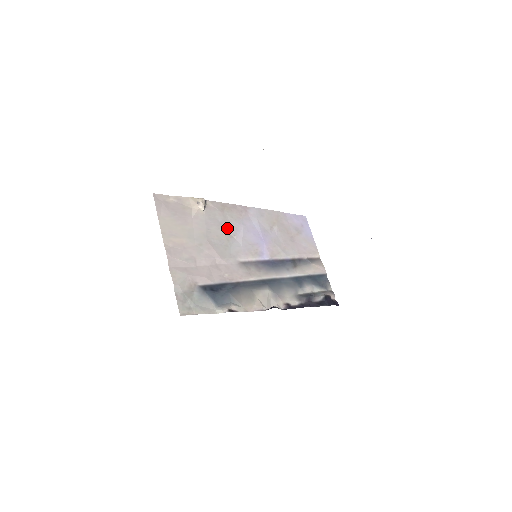
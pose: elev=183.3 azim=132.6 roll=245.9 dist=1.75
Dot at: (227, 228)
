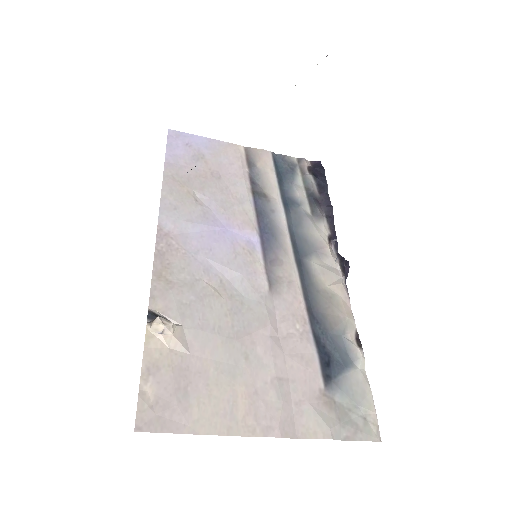
Dot at: (207, 289)
